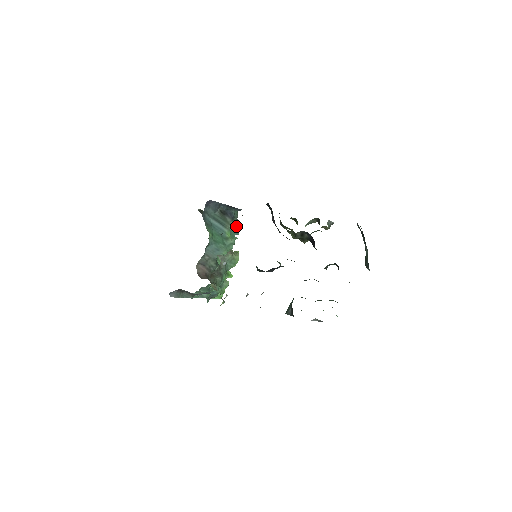
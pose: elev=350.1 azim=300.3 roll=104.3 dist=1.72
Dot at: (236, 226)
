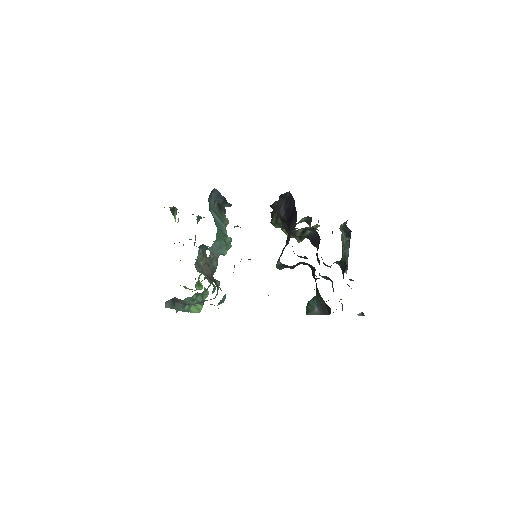
Dot at: occluded
